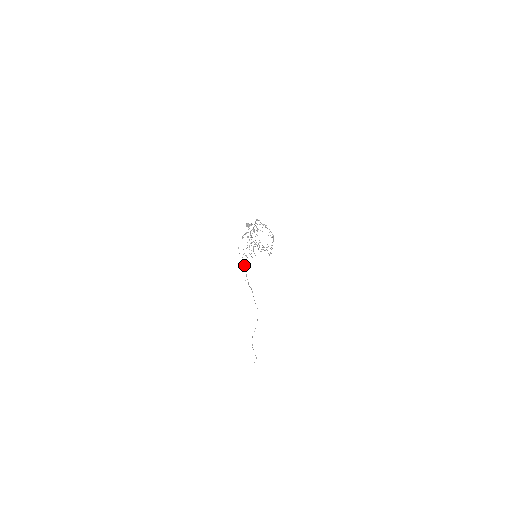
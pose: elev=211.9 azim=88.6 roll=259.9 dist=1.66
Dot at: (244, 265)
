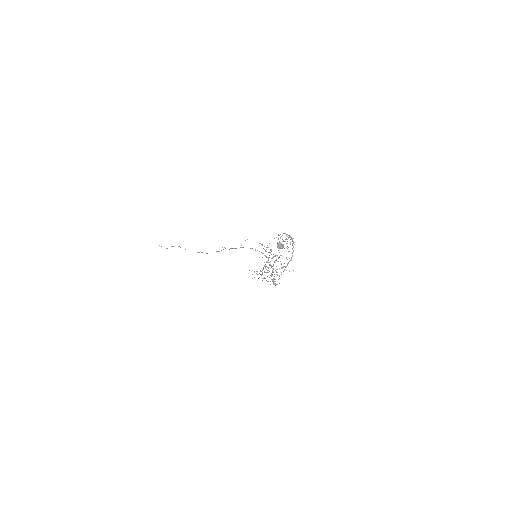
Dot at: (236, 248)
